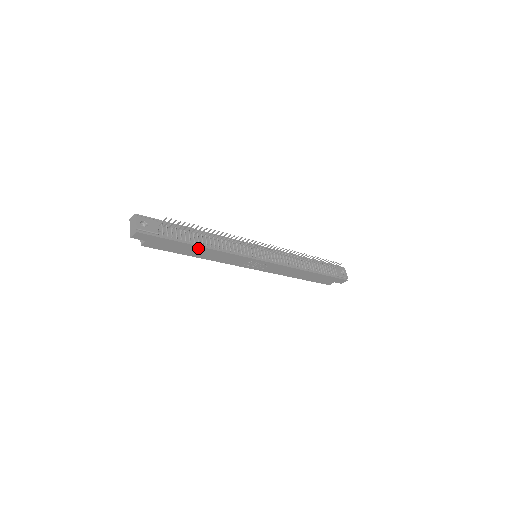
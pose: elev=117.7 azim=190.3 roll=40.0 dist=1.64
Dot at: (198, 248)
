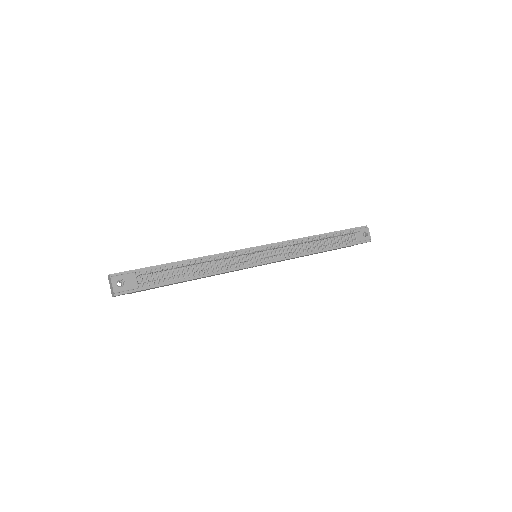
Dot at: occluded
